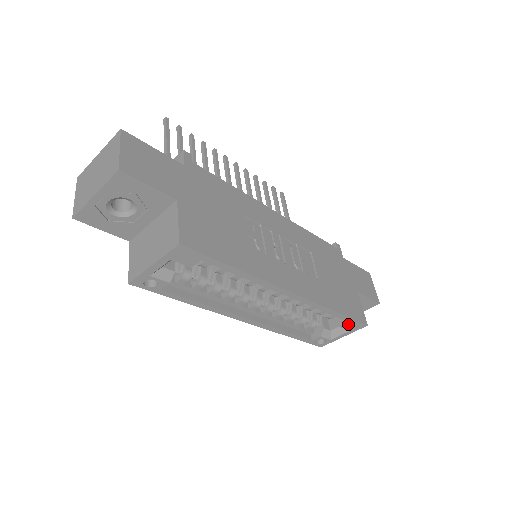
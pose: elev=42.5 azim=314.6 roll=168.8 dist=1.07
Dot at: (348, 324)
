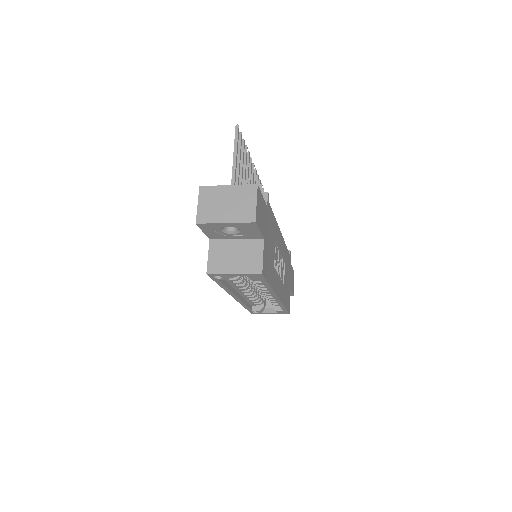
Dot at: (282, 311)
